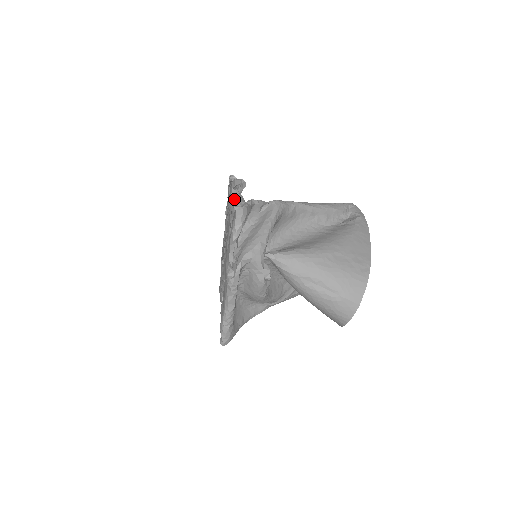
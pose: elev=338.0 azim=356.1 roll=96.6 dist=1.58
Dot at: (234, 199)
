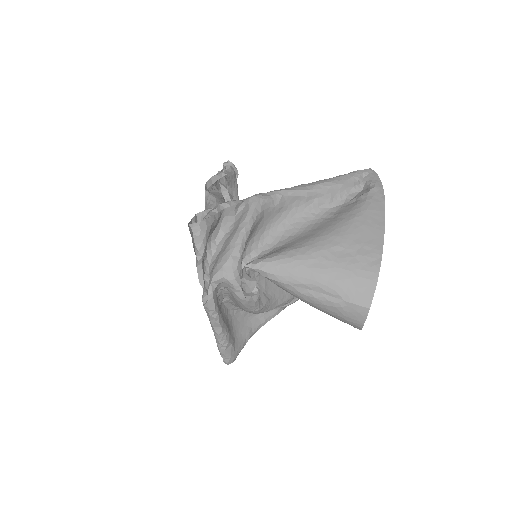
Dot at: (206, 204)
